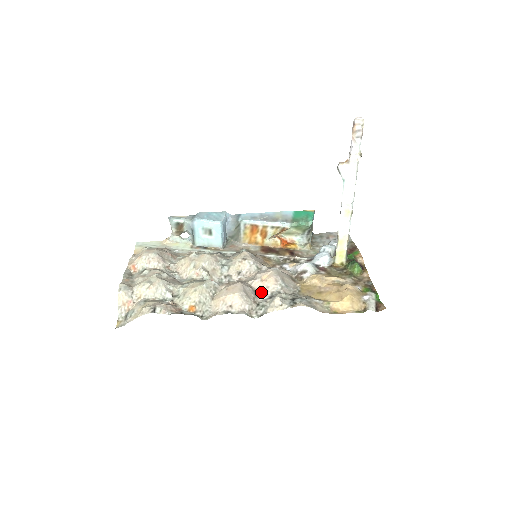
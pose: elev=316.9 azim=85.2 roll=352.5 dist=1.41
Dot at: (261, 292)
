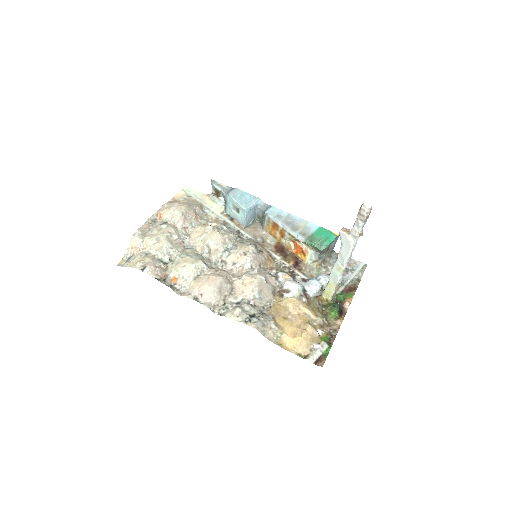
Dot at: (236, 293)
